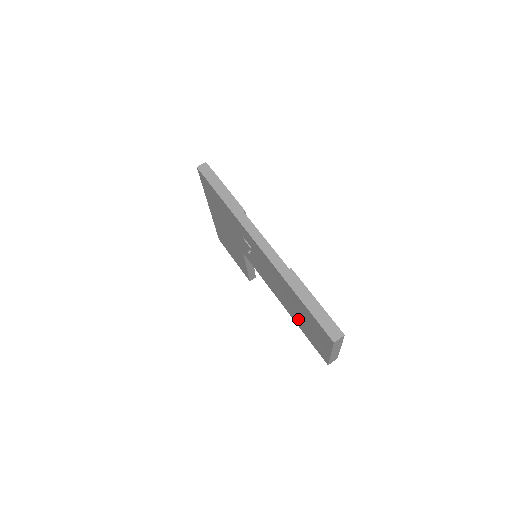
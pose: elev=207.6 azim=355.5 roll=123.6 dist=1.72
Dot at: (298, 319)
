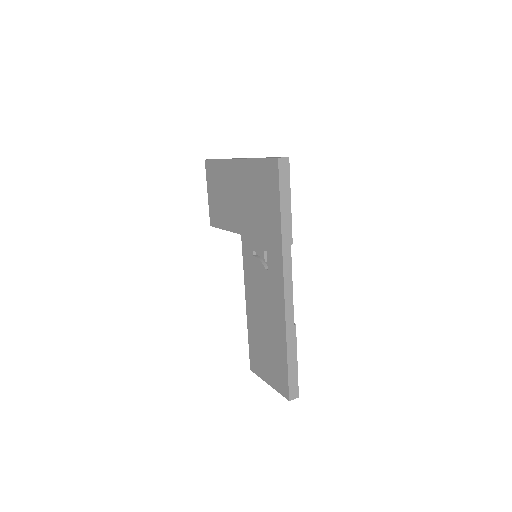
Dot at: (257, 335)
